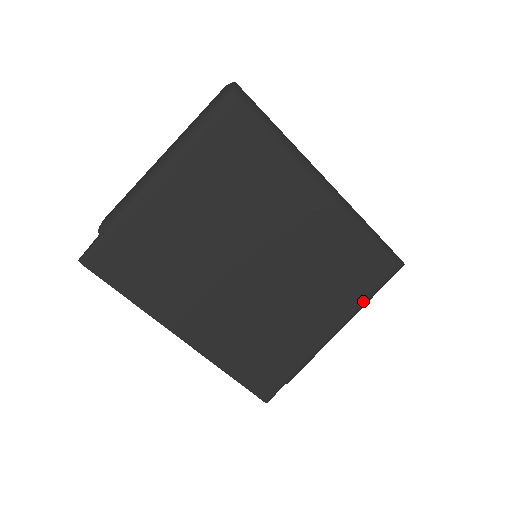
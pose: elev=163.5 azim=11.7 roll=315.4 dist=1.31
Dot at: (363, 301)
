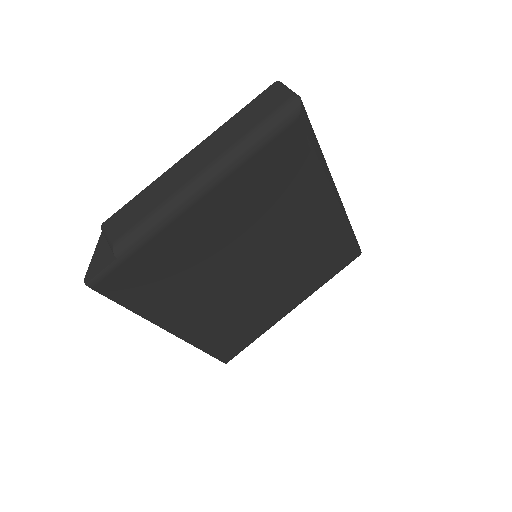
Dot at: occluded
